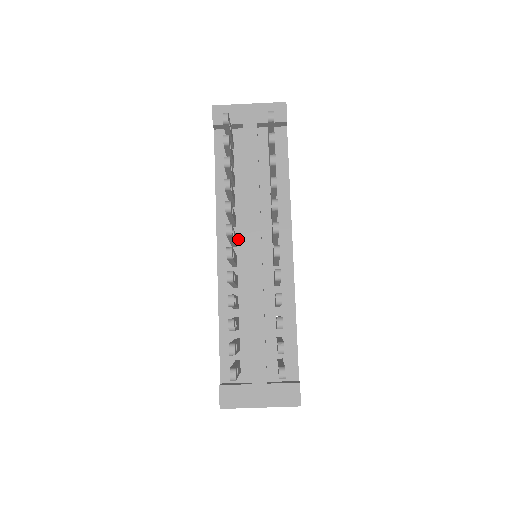
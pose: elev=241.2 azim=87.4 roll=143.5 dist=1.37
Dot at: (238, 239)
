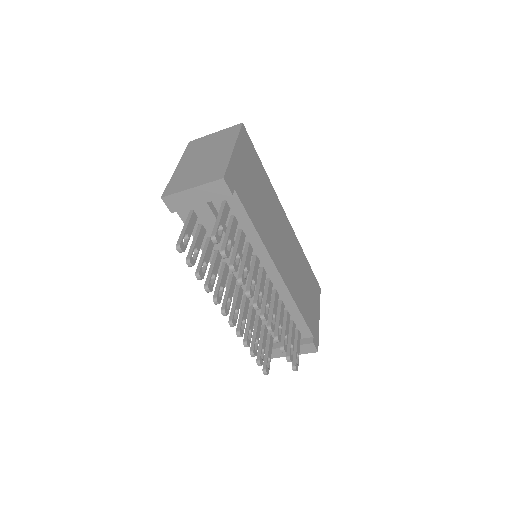
Dot at: (235, 275)
